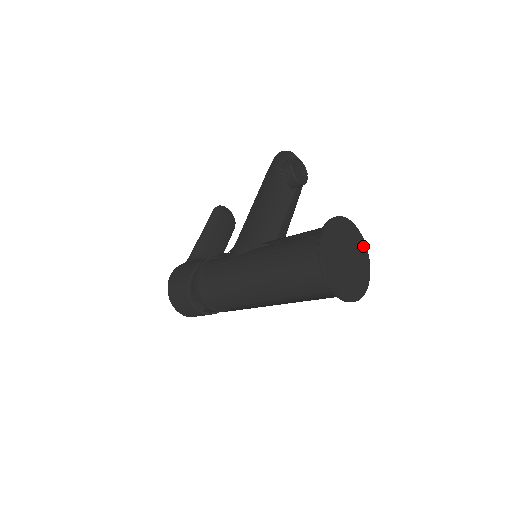
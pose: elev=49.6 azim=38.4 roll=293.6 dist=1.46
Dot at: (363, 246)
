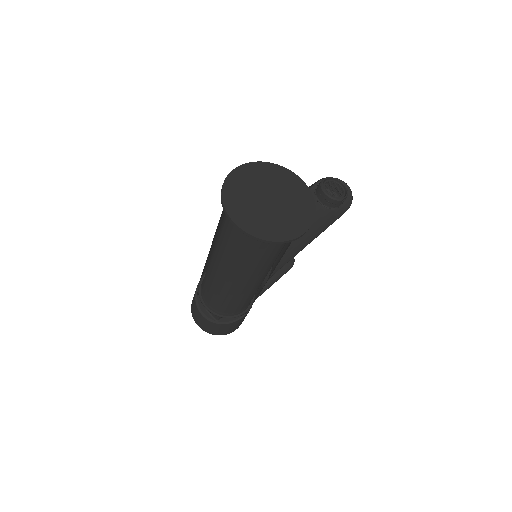
Dot at: (307, 198)
